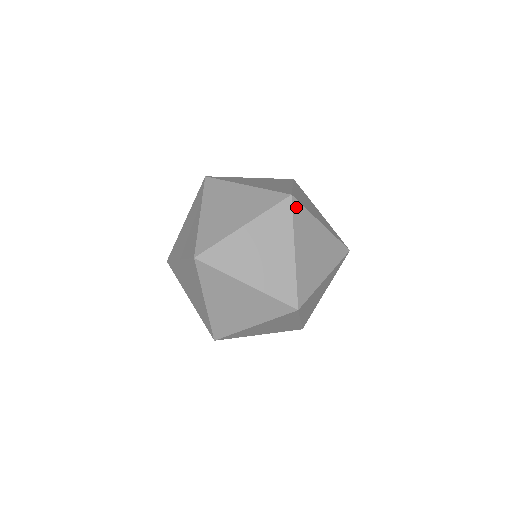
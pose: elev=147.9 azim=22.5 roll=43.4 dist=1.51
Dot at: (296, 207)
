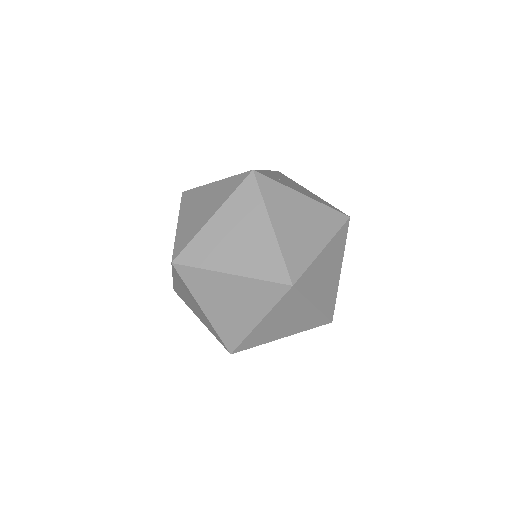
Dot at: occluded
